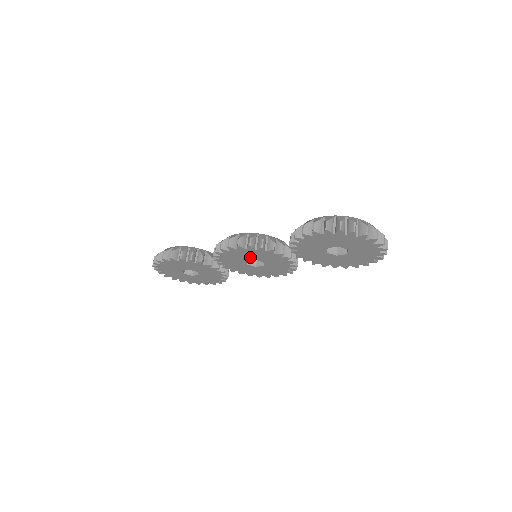
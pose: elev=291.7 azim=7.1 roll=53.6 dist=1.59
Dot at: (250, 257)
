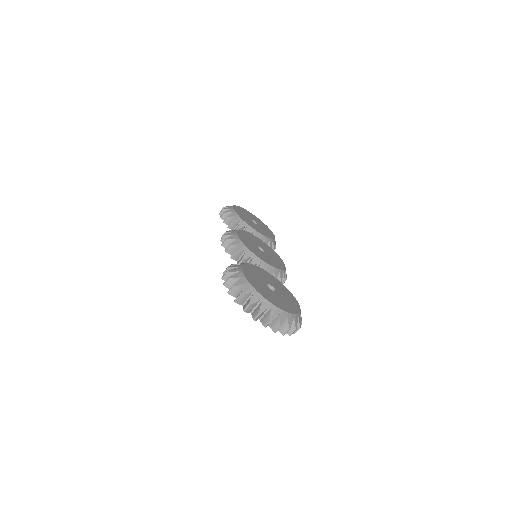
Dot at: occluded
